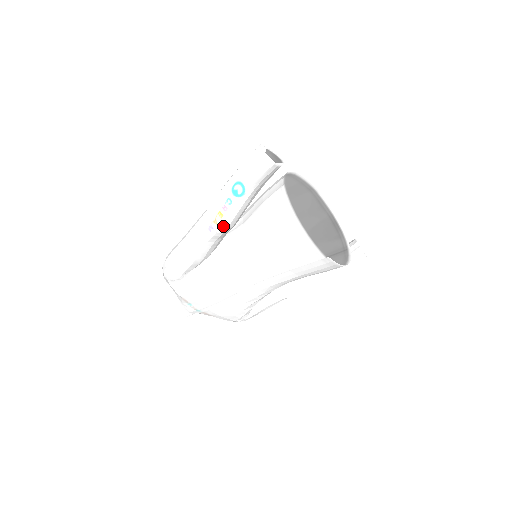
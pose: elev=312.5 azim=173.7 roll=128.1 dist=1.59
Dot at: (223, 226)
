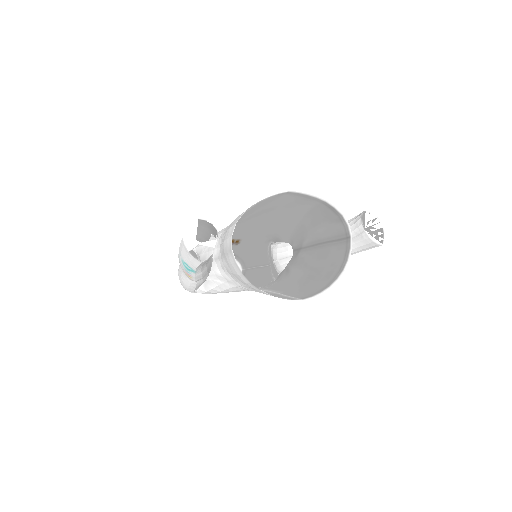
Dot at: (197, 280)
